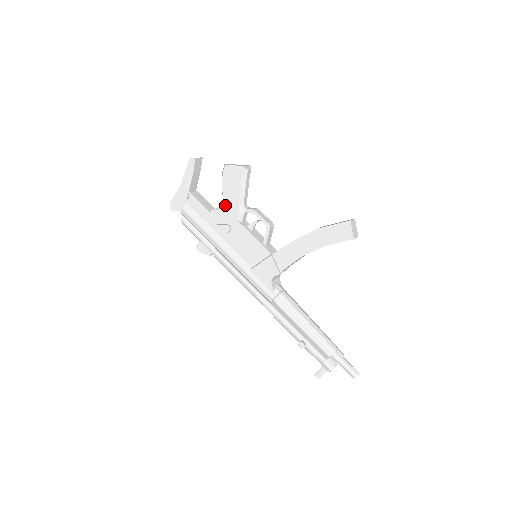
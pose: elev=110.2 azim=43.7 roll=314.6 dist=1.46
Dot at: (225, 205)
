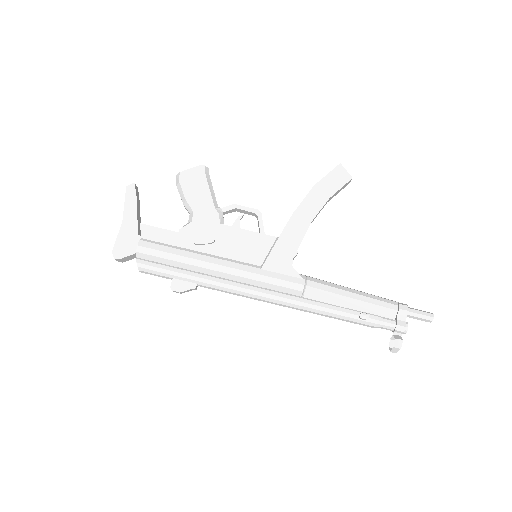
Dot at: (196, 214)
